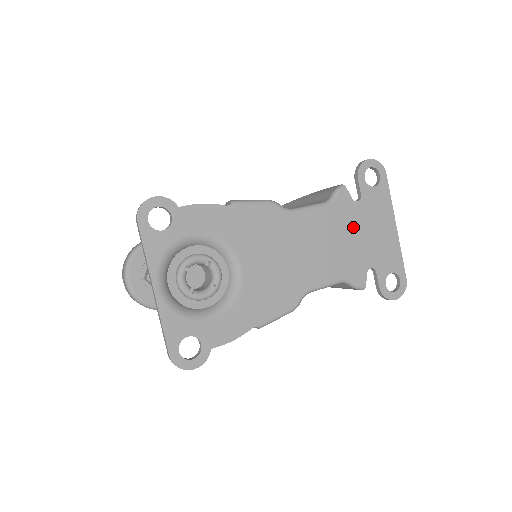
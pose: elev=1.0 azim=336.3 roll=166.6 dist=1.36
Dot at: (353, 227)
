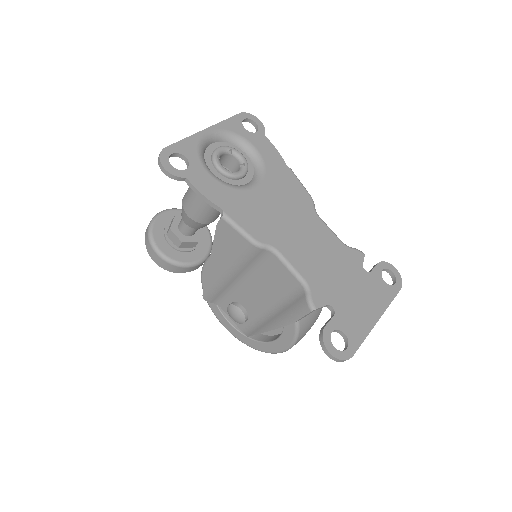
Dot at: (347, 274)
